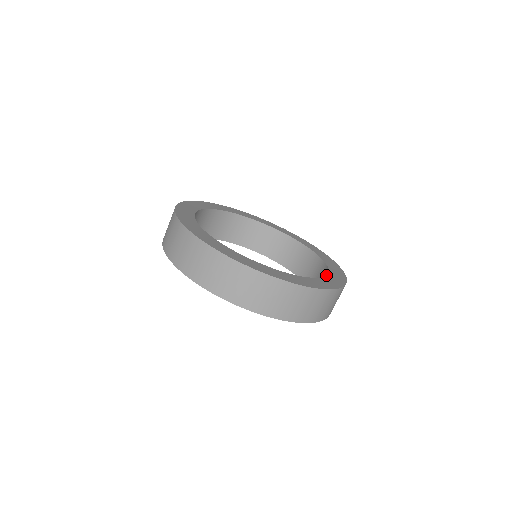
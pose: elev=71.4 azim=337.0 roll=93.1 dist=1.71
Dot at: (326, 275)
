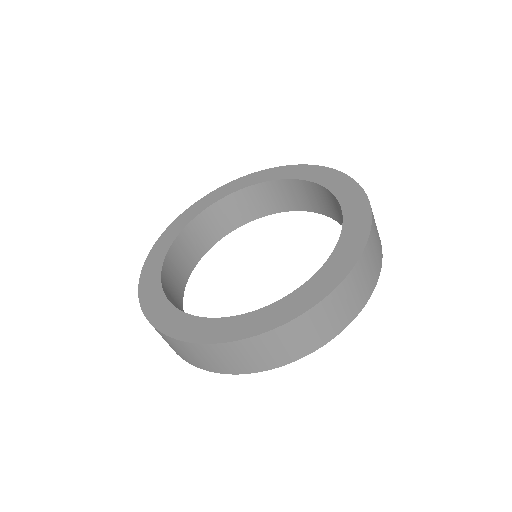
Dot at: occluded
